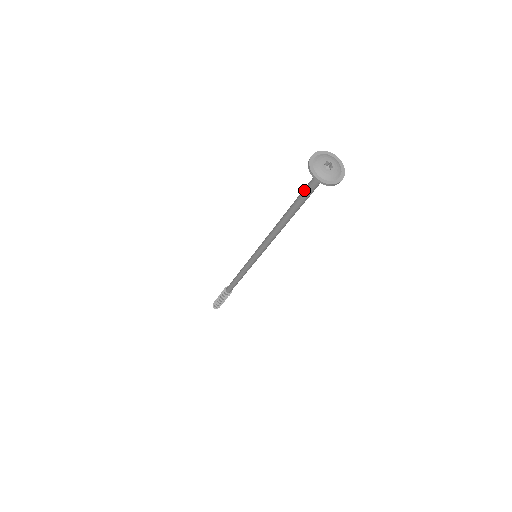
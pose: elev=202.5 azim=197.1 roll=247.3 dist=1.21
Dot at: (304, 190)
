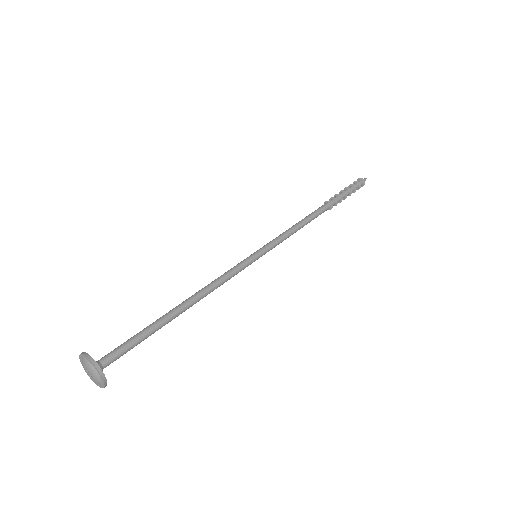
Dot at: (129, 340)
